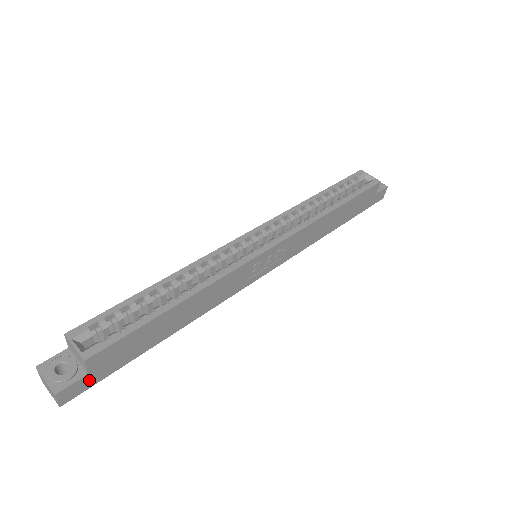
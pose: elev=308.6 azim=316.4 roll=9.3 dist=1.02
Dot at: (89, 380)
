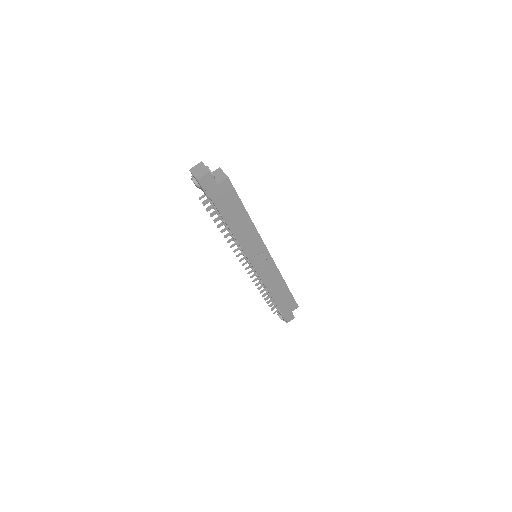
Dot at: (212, 187)
